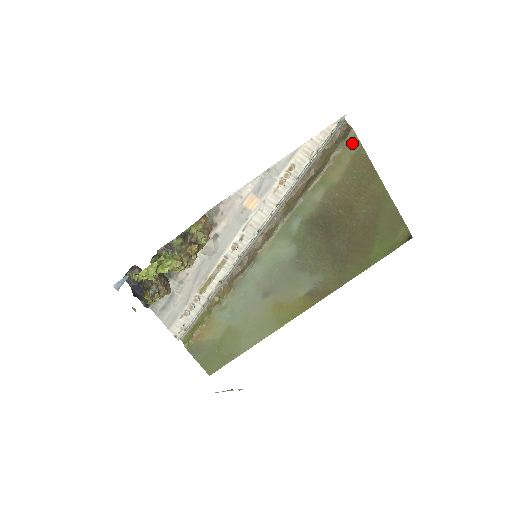
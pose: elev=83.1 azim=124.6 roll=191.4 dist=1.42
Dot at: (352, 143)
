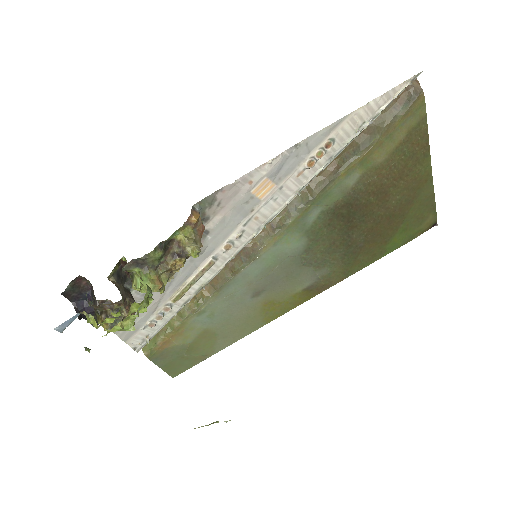
Dot at: (416, 112)
